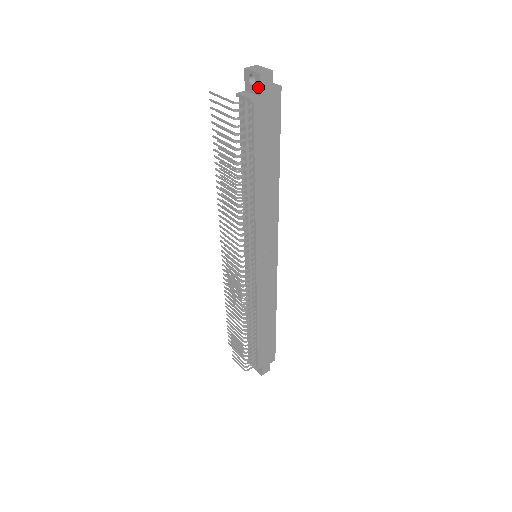
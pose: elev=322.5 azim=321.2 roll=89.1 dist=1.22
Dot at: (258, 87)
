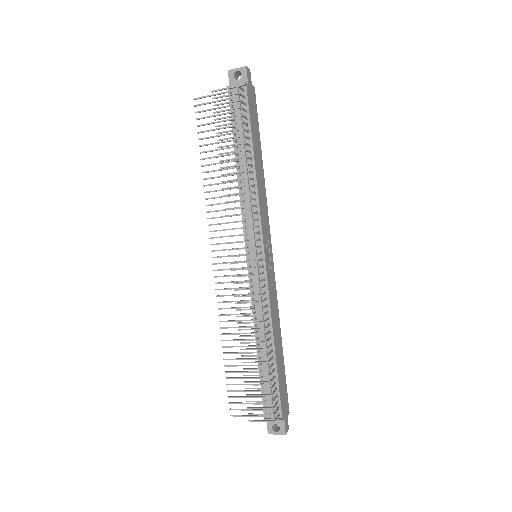
Dot at: (245, 78)
